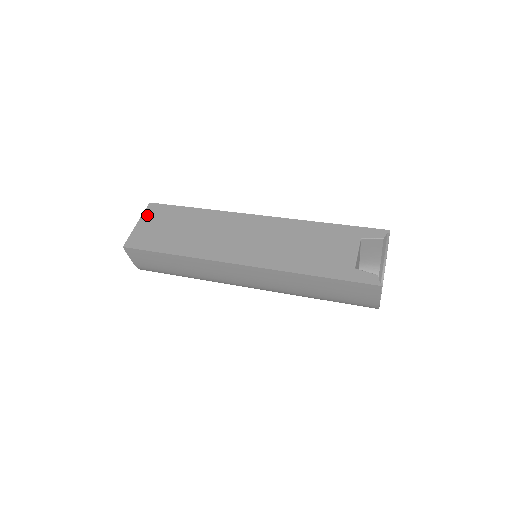
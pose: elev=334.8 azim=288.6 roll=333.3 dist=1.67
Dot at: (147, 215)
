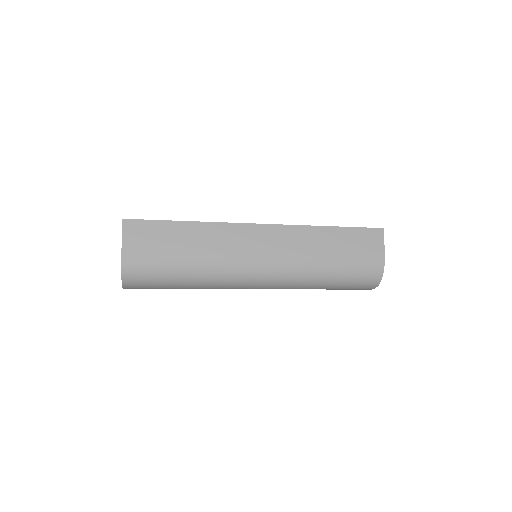
Dot at: occluded
